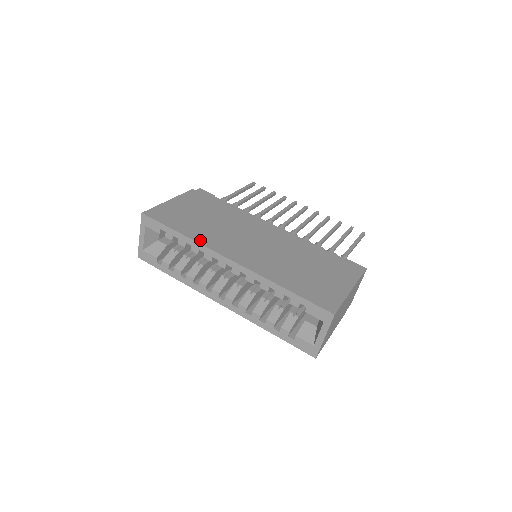
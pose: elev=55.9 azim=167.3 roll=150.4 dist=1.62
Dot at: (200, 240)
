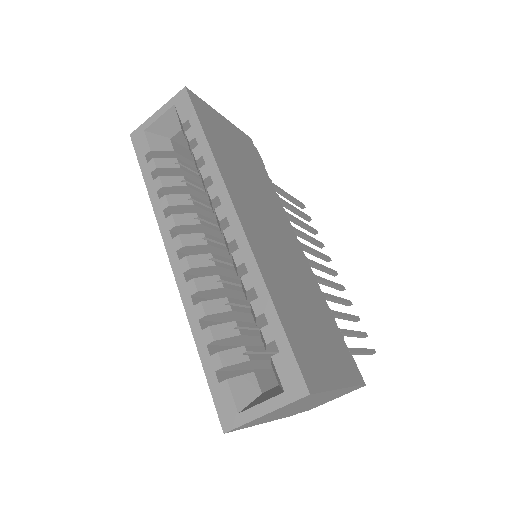
Dot at: (222, 167)
